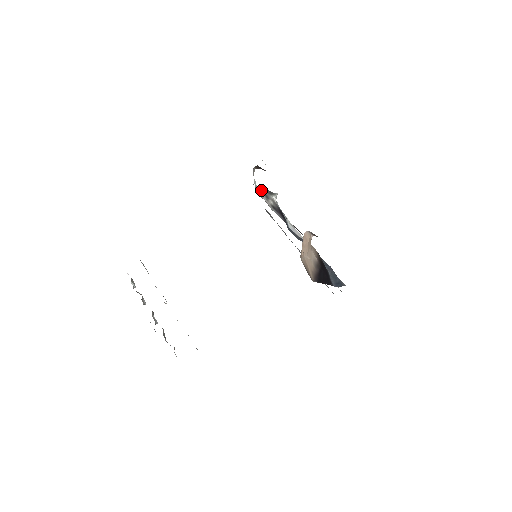
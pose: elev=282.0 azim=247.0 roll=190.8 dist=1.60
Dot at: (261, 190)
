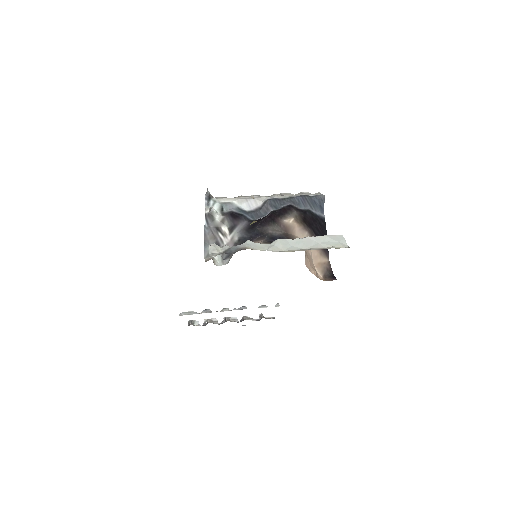
Dot at: (210, 233)
